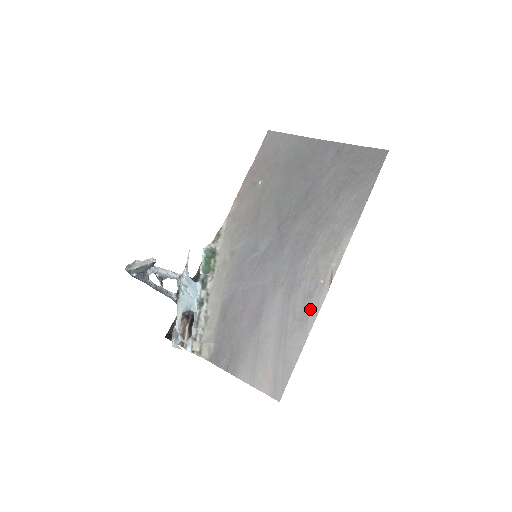
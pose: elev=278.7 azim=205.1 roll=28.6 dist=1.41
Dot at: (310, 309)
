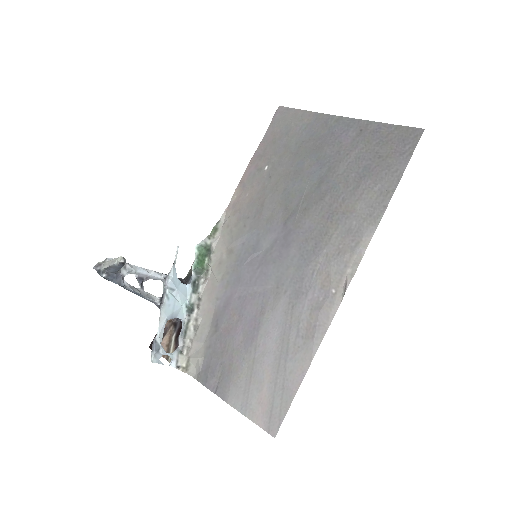
Dot at: (317, 325)
